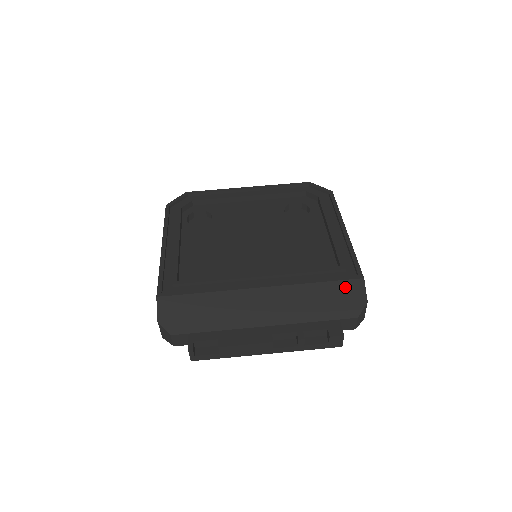
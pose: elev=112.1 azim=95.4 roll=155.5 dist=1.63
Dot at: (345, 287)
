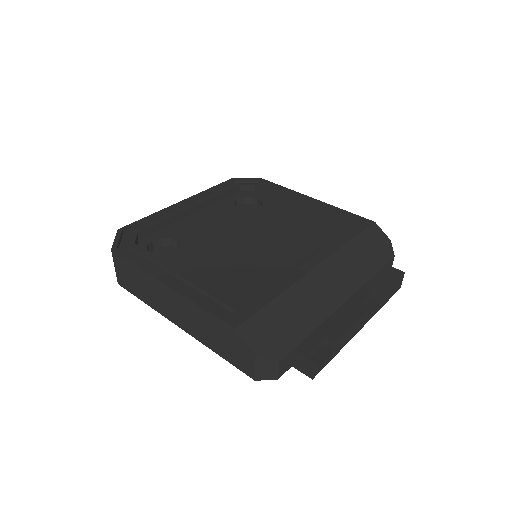
Dot at: (370, 235)
